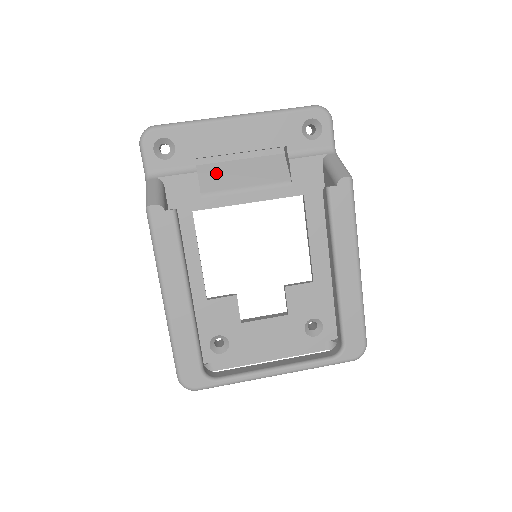
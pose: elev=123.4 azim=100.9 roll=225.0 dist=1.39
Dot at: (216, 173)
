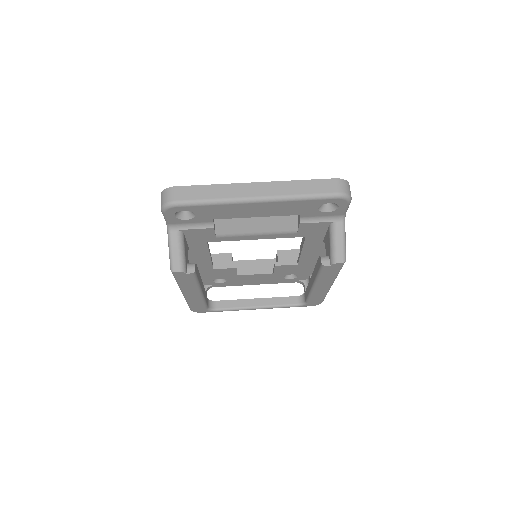
Dot at: (231, 219)
